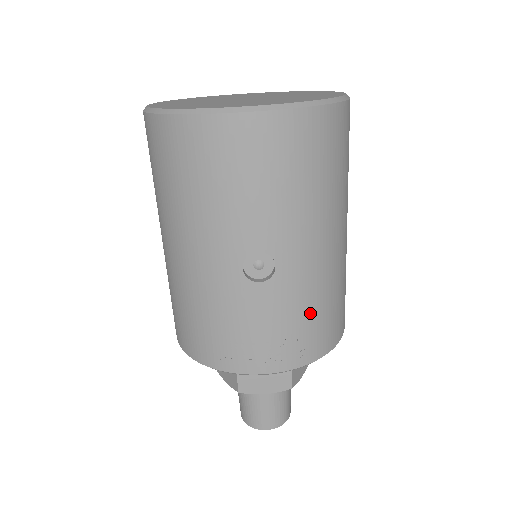
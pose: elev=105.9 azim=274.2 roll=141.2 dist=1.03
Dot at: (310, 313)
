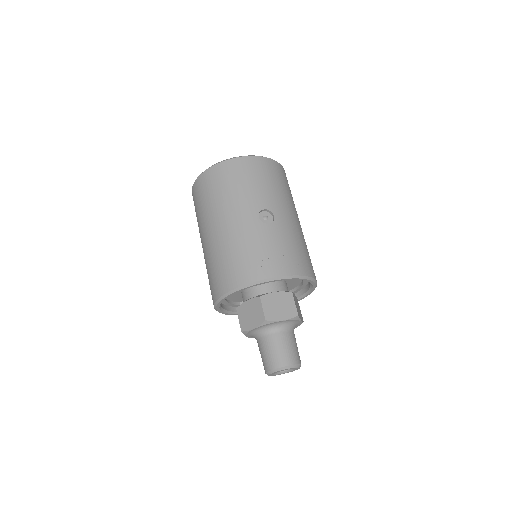
Dot at: (296, 246)
